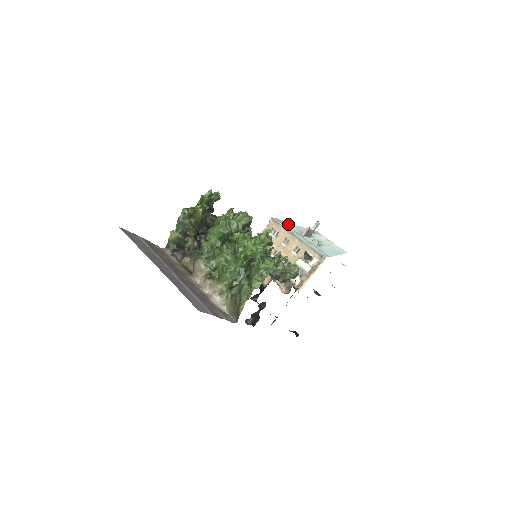
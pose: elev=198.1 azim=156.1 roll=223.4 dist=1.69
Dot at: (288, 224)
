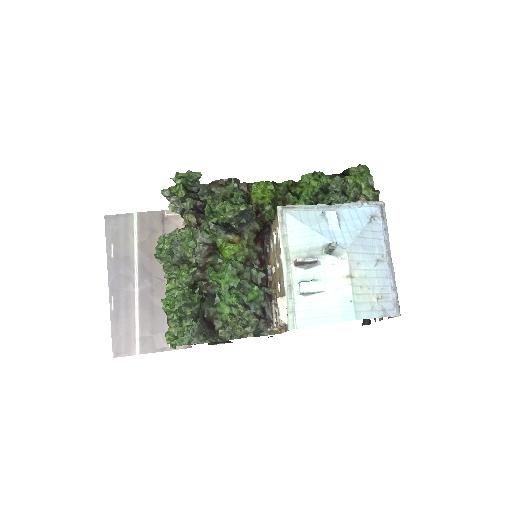
Dot at: (294, 227)
